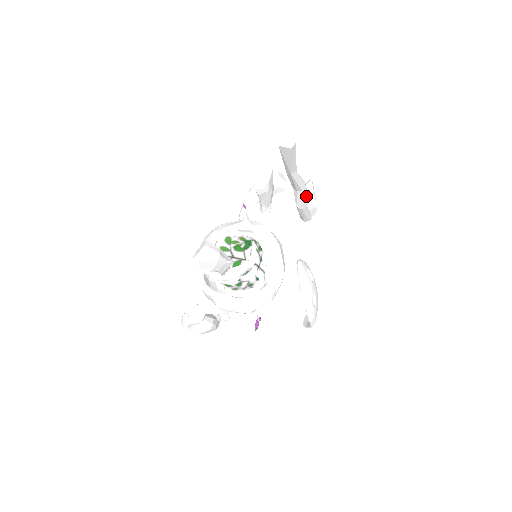
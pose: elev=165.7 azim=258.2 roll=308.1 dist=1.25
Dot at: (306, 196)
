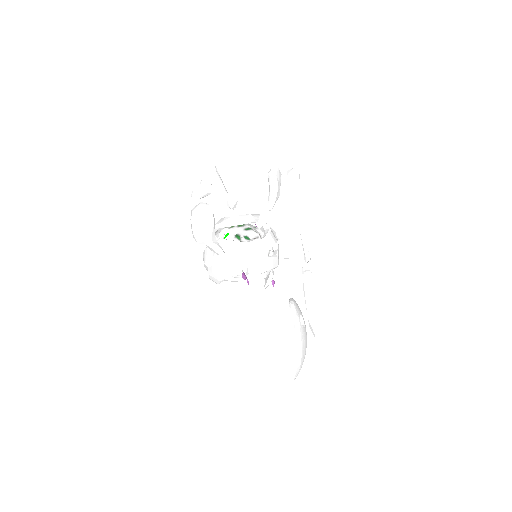
Dot at: (304, 265)
